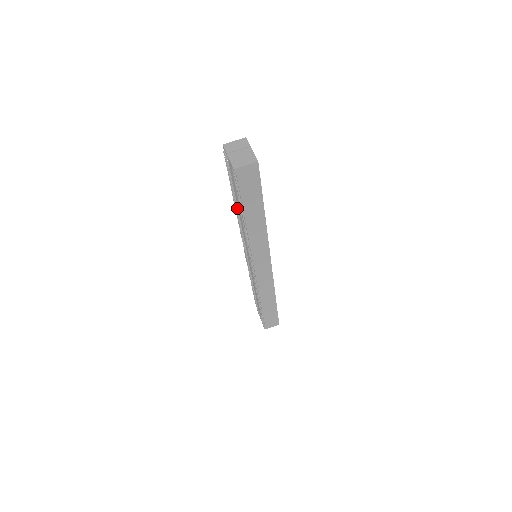
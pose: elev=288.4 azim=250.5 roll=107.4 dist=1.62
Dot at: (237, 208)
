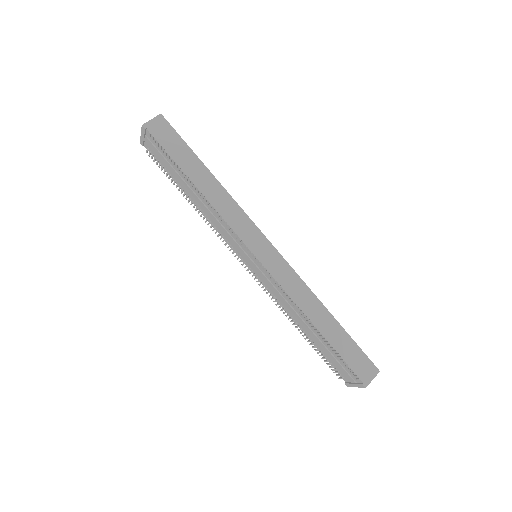
Dot at: occluded
